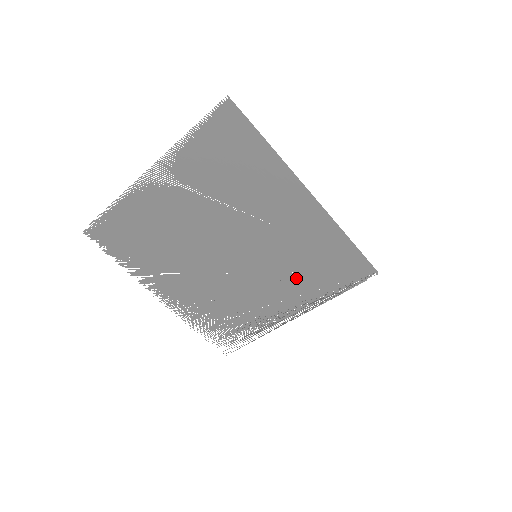
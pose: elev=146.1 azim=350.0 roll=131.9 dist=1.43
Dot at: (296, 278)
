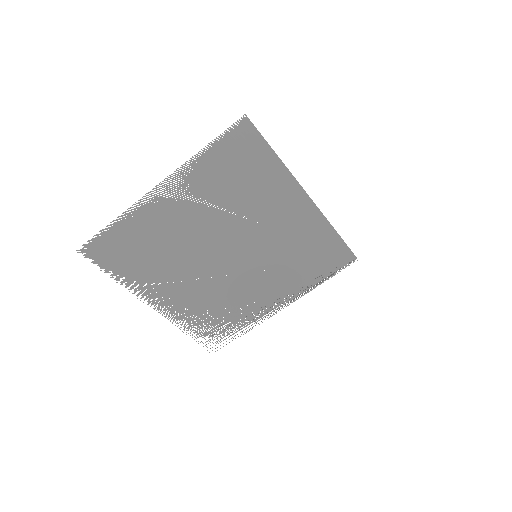
Dot at: (290, 272)
